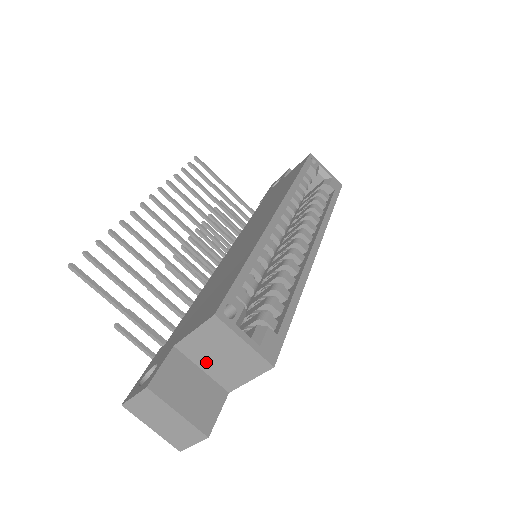
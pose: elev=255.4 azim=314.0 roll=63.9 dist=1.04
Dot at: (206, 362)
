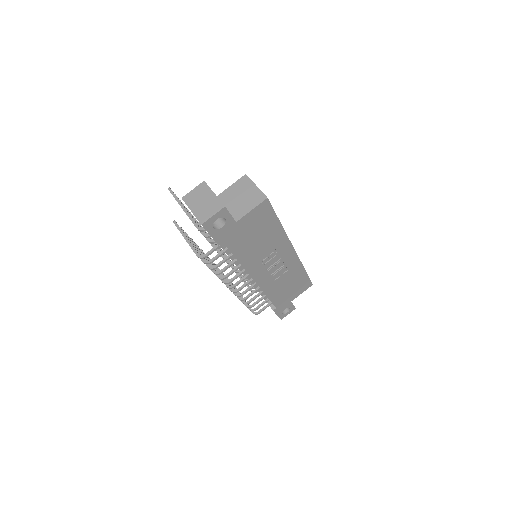
Dot at: (230, 203)
